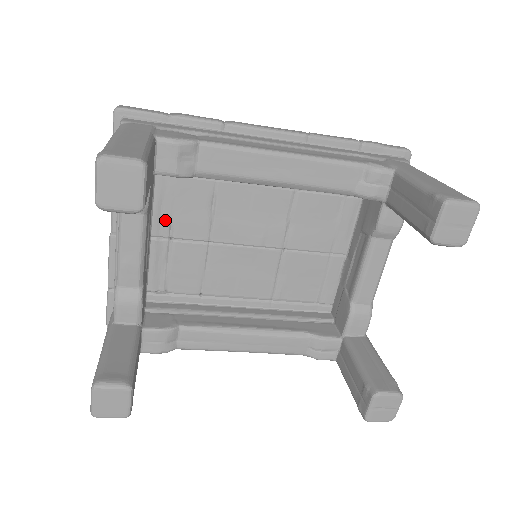
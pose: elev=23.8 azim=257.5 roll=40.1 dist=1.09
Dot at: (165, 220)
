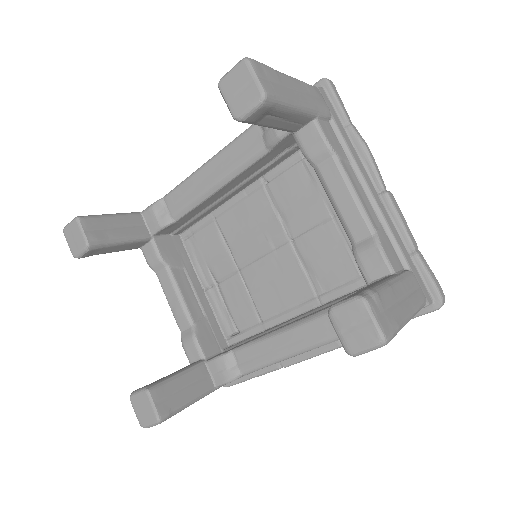
Dot at: (205, 271)
